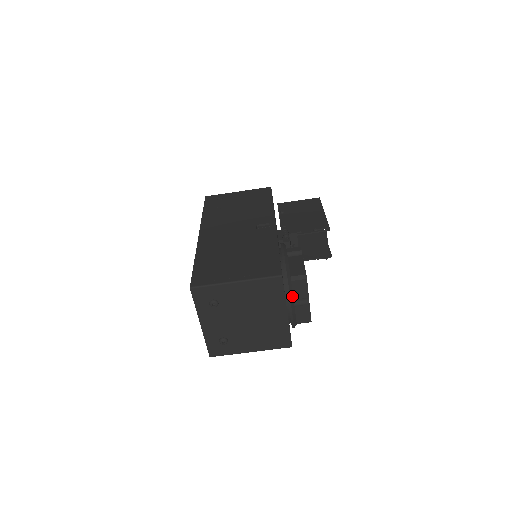
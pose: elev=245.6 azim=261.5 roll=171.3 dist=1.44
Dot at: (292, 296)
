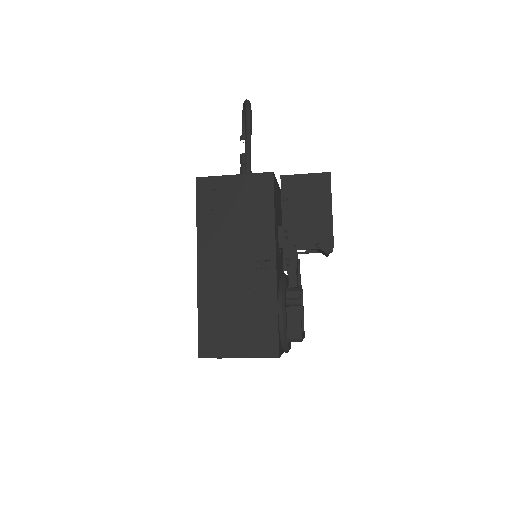
Dot at: (288, 349)
